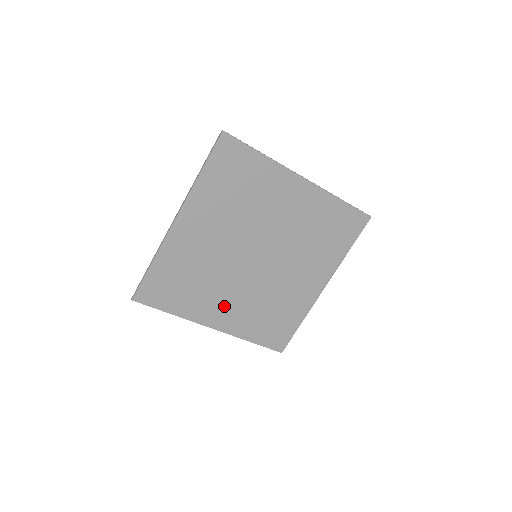
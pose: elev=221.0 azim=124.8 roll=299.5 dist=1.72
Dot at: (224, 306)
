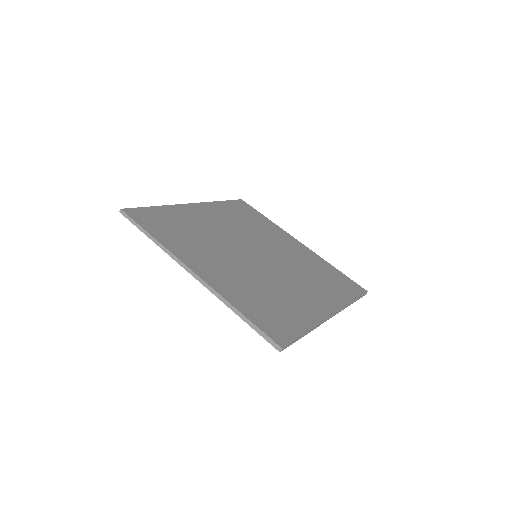
Dot at: occluded
